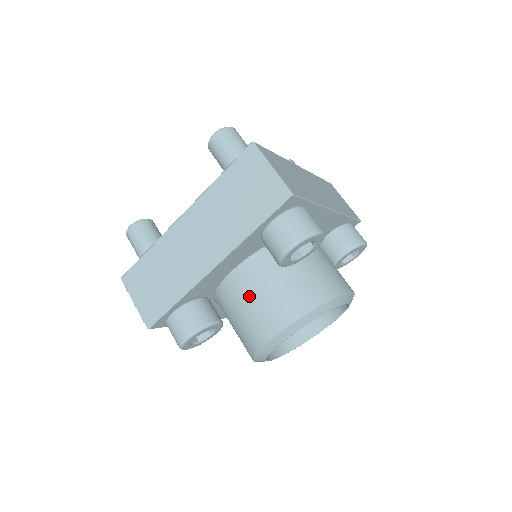
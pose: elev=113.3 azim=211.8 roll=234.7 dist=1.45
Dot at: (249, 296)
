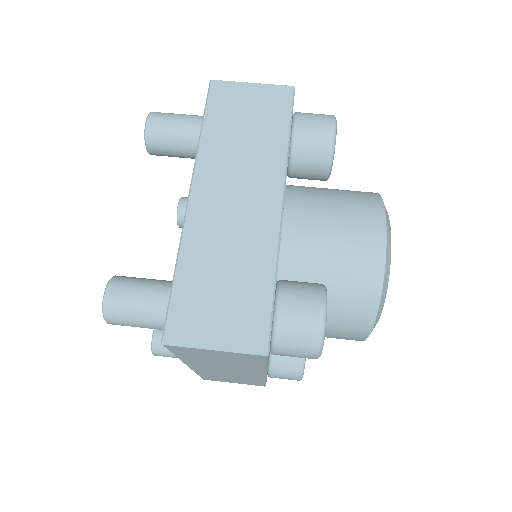
Dot at: (323, 235)
